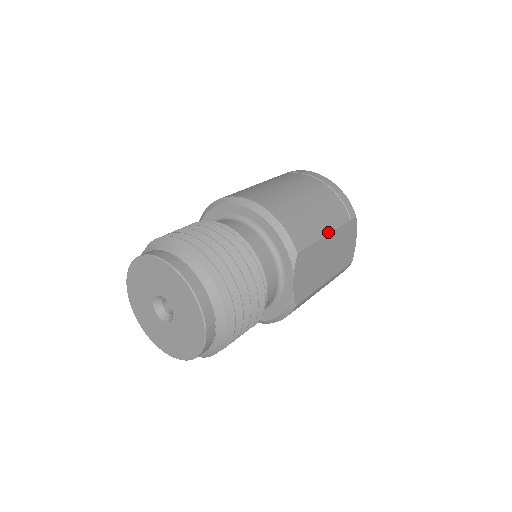
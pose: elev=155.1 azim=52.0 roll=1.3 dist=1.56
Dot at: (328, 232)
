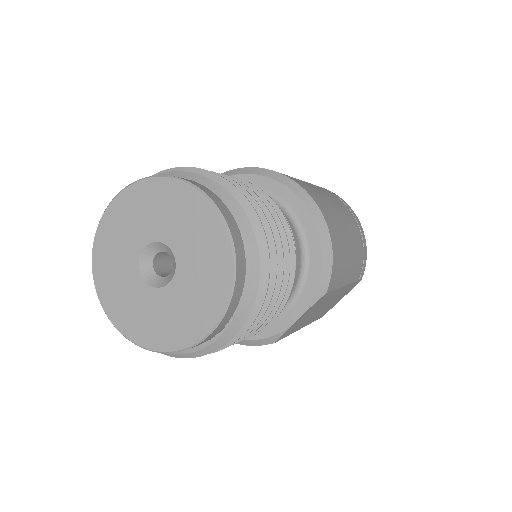
Dot at: (347, 283)
